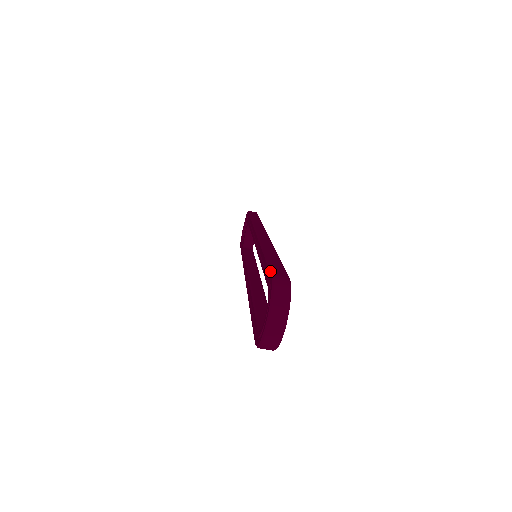
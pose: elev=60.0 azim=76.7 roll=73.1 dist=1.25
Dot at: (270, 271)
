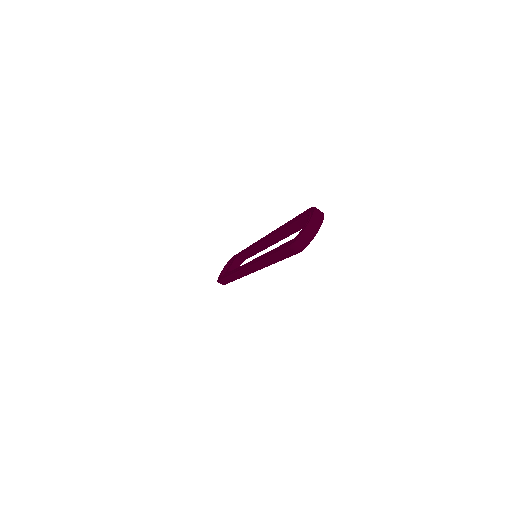
Dot at: (307, 210)
